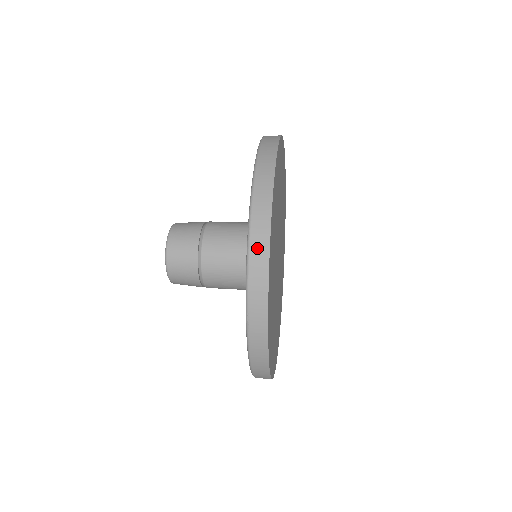
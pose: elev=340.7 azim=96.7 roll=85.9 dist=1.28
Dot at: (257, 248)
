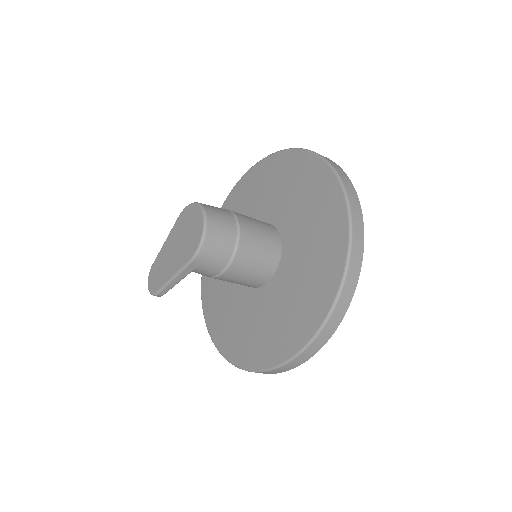
Dot at: (323, 156)
